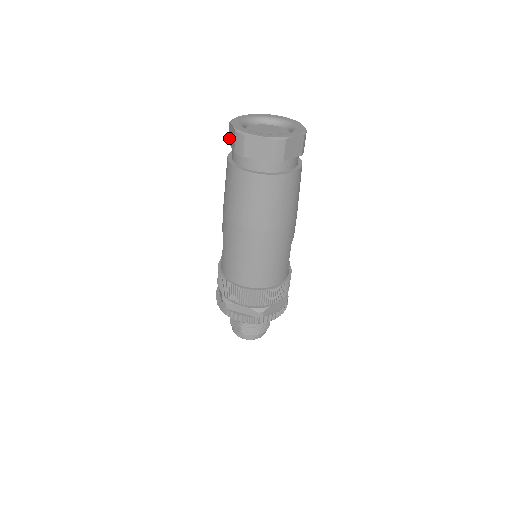
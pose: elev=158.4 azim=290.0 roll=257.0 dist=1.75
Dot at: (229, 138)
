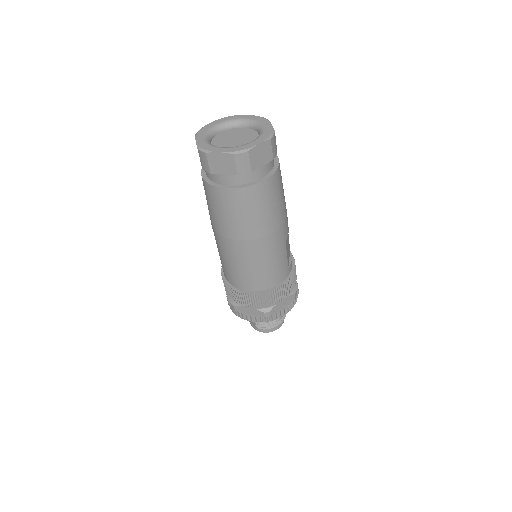
Dot at: occluded
